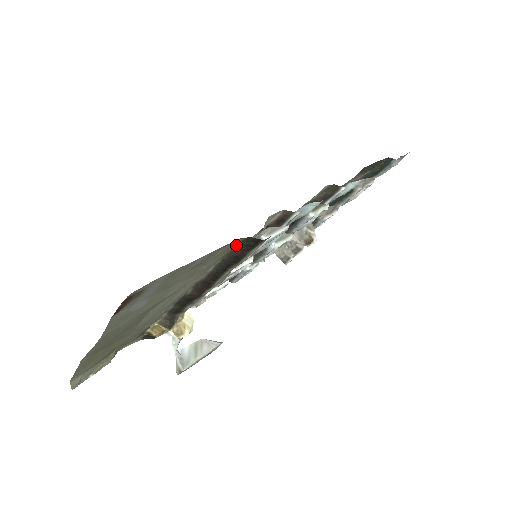
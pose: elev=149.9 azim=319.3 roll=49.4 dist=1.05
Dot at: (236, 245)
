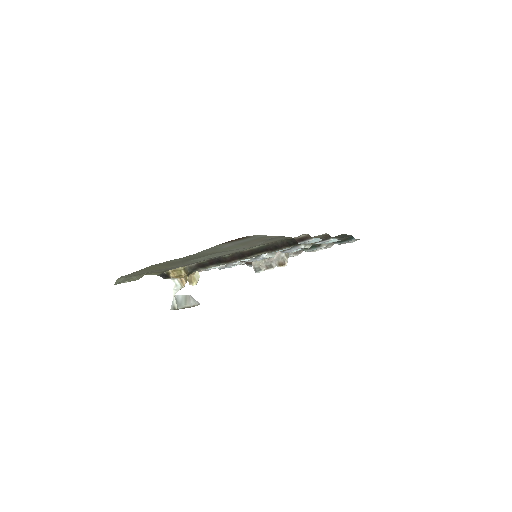
Dot at: (283, 240)
